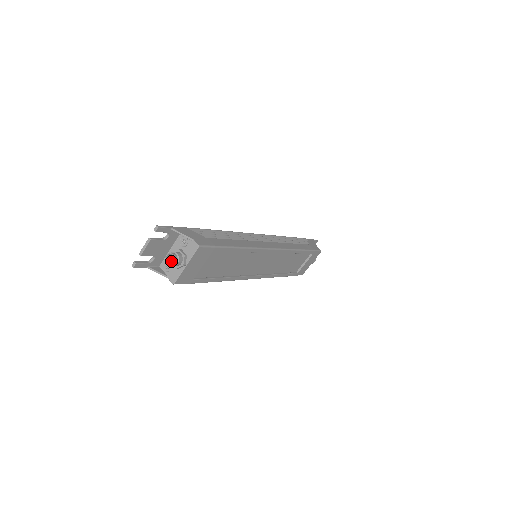
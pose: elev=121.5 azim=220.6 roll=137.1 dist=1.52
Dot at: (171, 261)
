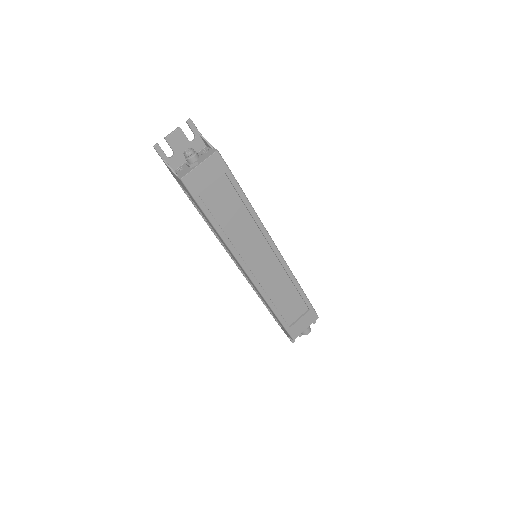
Dot at: (188, 155)
